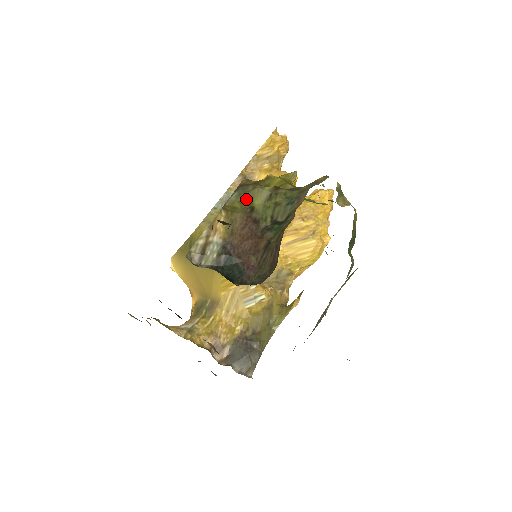
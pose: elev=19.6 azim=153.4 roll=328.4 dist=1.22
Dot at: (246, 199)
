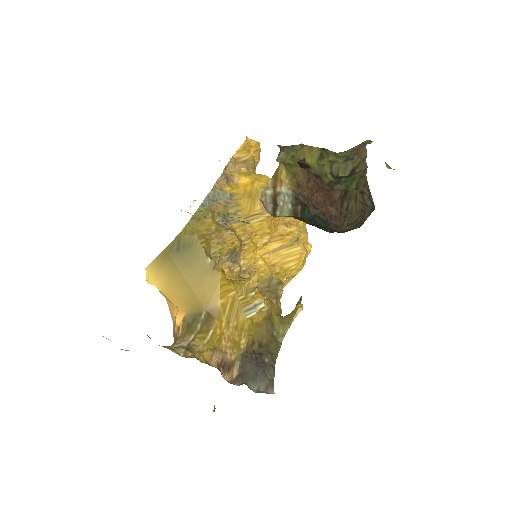
Dot at: (297, 157)
